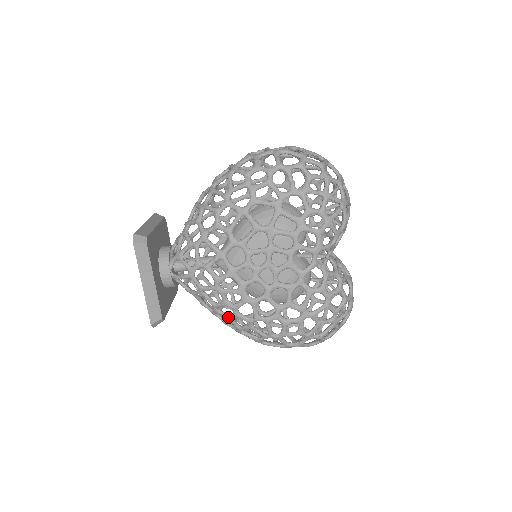
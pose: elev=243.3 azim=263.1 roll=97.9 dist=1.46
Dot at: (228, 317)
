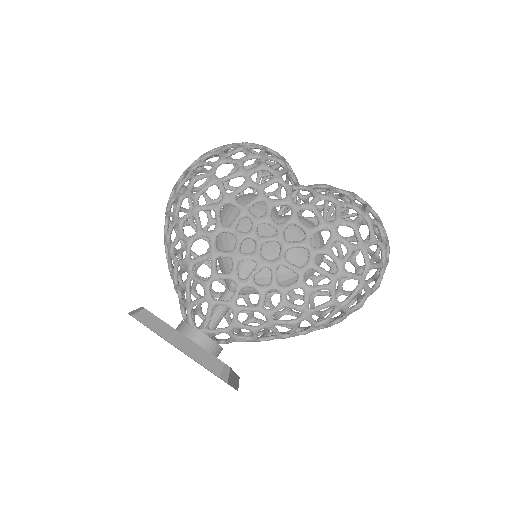
Dot at: (281, 304)
